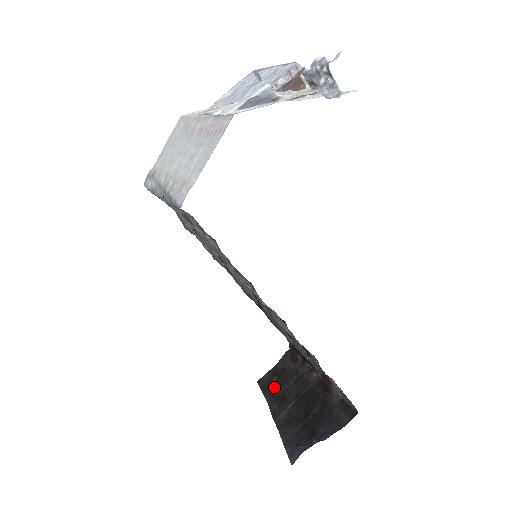
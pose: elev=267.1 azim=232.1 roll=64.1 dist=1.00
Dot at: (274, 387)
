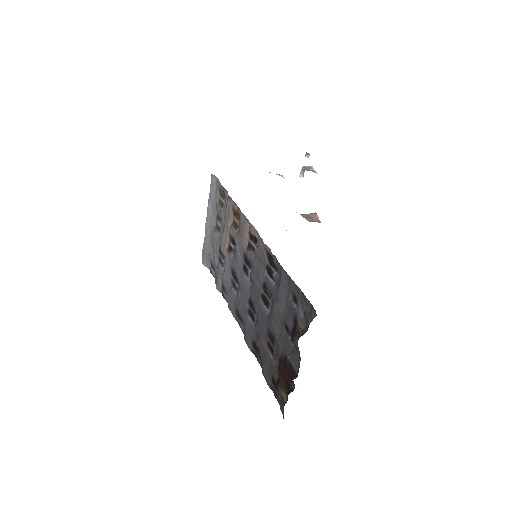
Dot at: occluded
